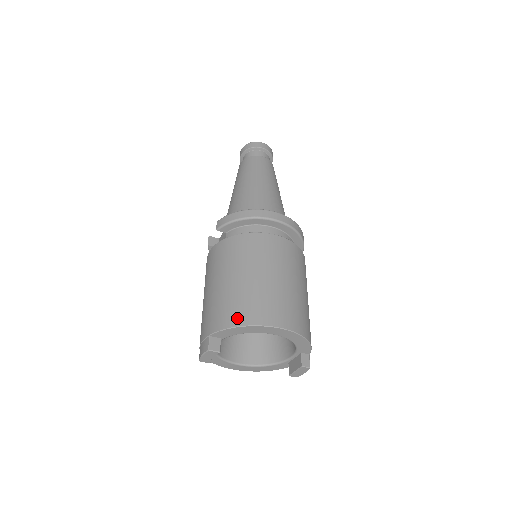
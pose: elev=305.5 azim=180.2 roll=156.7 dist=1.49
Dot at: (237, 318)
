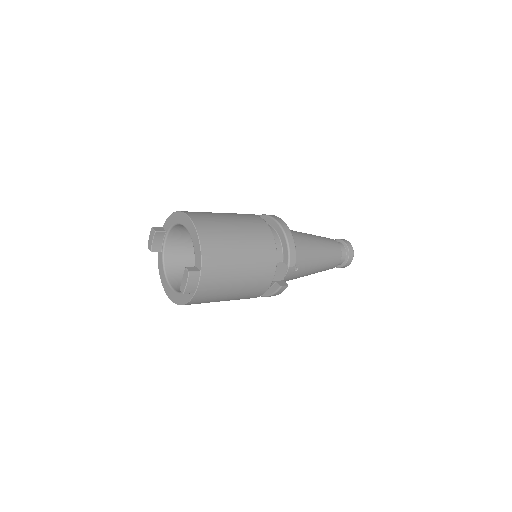
Dot at: occluded
